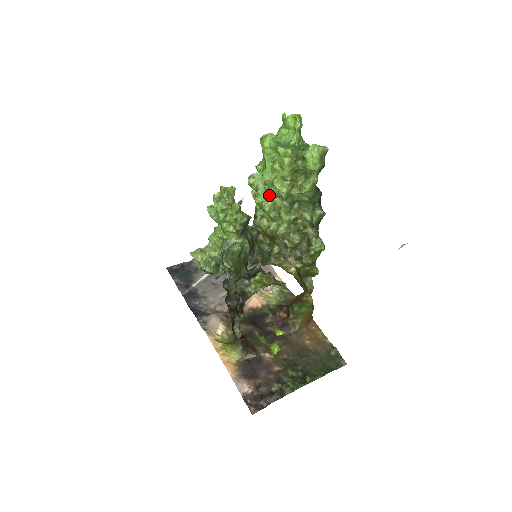
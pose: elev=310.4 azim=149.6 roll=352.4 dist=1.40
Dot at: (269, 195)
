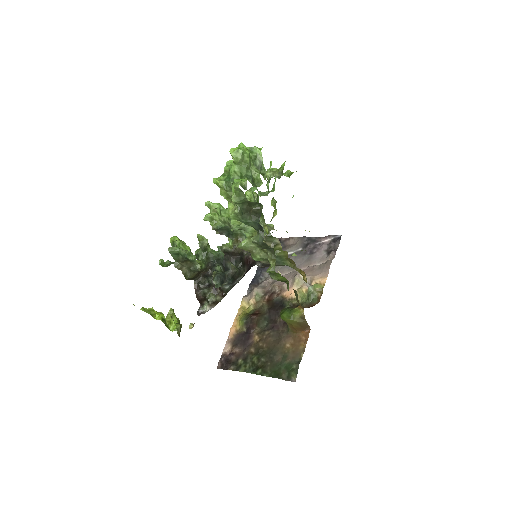
Dot at: occluded
